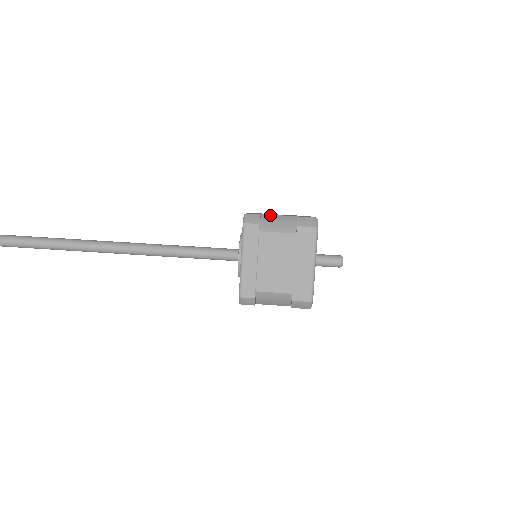
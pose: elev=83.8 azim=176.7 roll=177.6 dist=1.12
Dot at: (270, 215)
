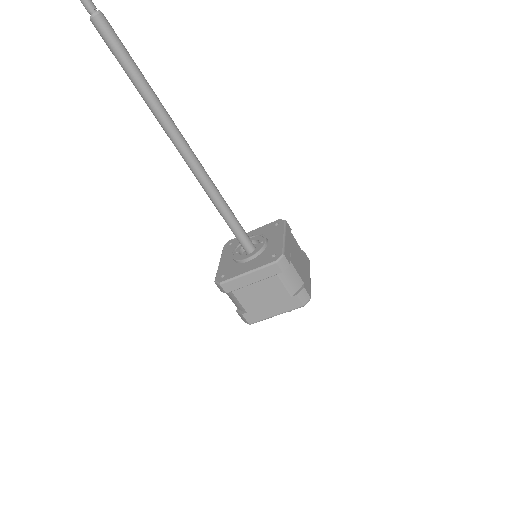
Dot at: (294, 267)
